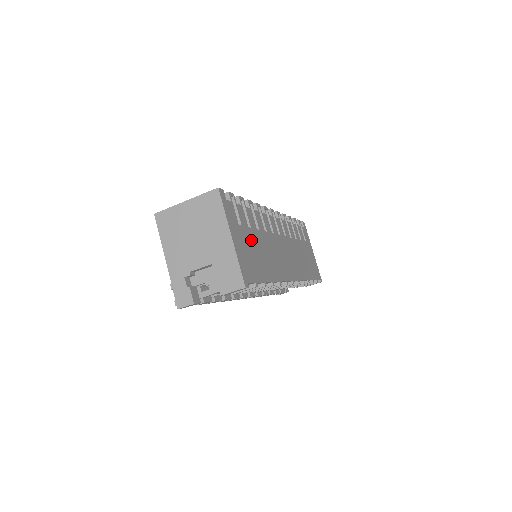
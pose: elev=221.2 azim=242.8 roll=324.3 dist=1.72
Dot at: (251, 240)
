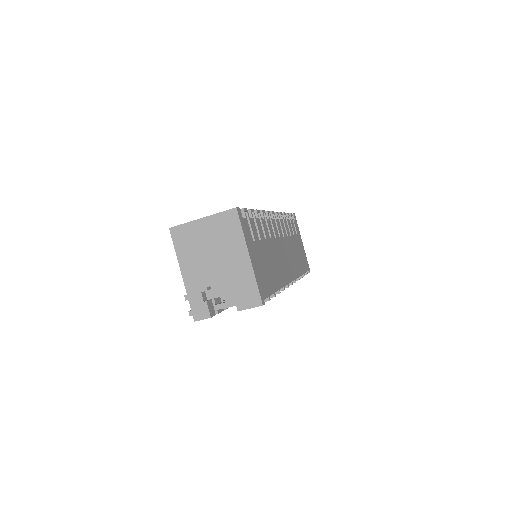
Dot at: (262, 253)
